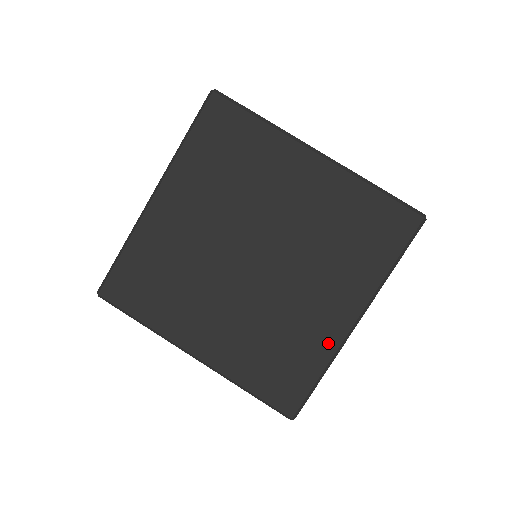
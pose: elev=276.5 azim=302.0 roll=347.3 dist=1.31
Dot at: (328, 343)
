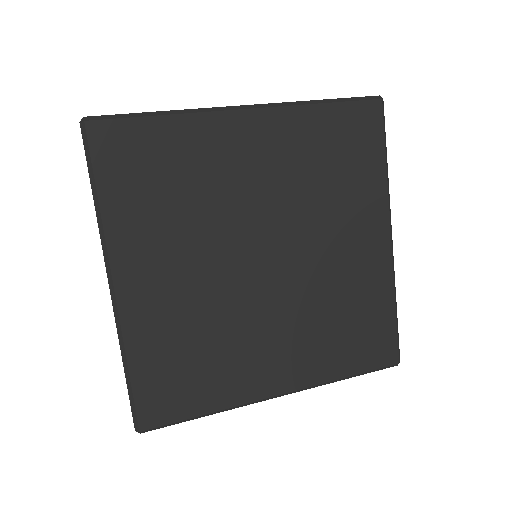
Dot at: (242, 392)
